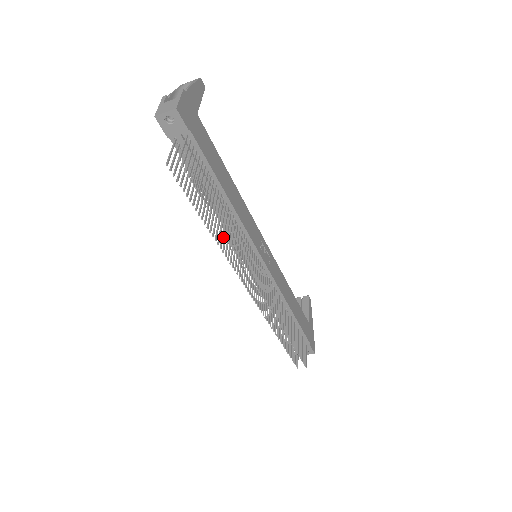
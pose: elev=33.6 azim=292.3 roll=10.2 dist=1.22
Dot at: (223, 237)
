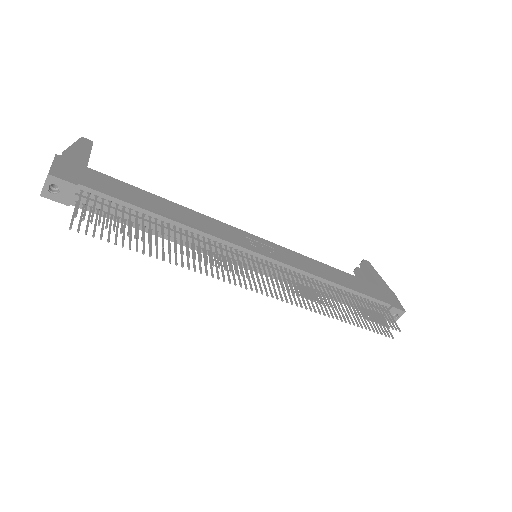
Dot at: occluded
